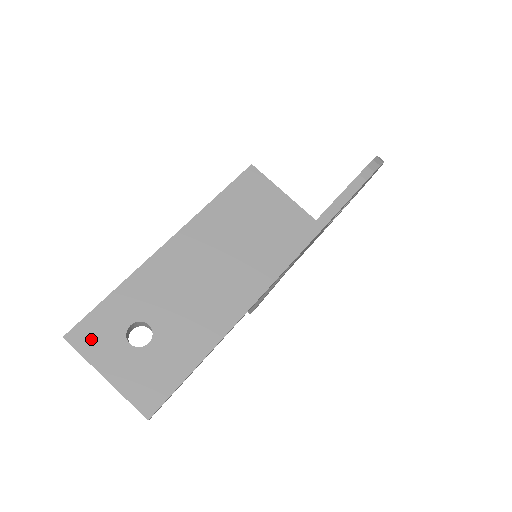
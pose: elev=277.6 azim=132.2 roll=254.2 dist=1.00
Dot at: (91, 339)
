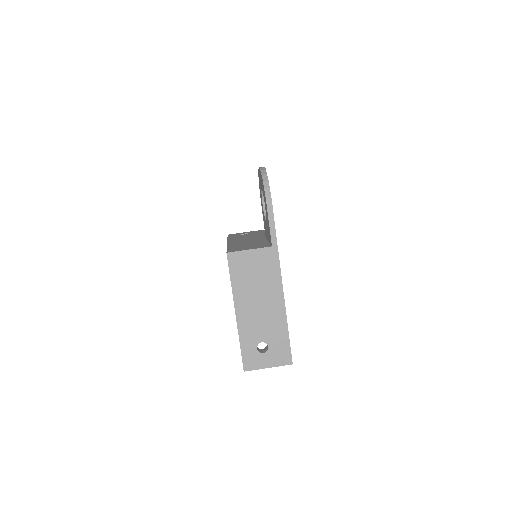
Dot at: (252, 364)
